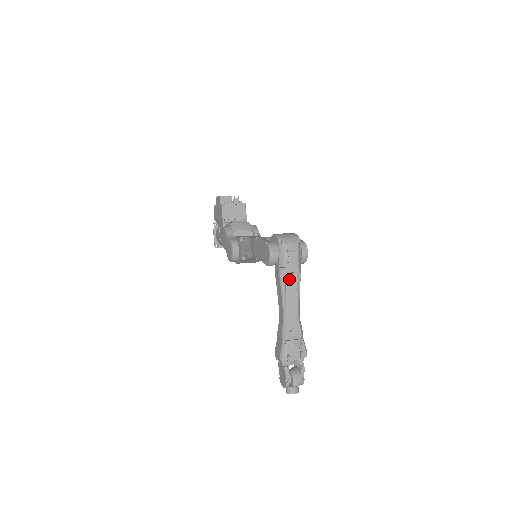
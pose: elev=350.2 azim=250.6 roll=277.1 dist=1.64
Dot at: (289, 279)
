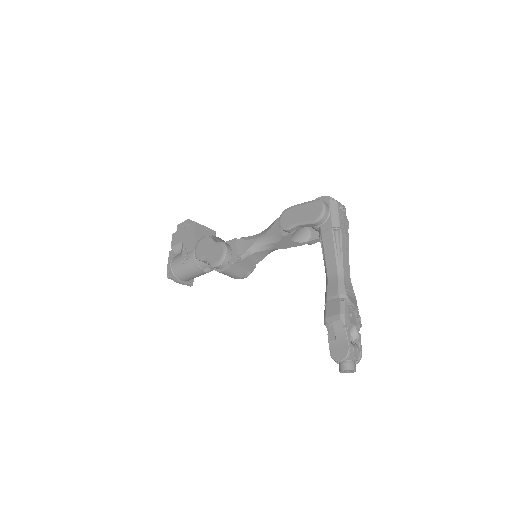
Dot at: (343, 235)
